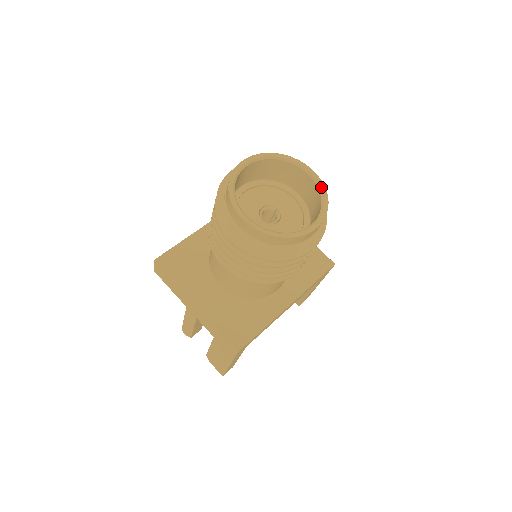
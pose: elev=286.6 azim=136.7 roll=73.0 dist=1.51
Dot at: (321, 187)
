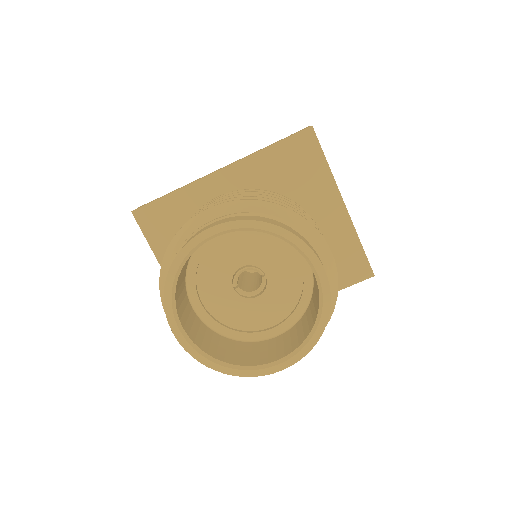
Dot at: (323, 305)
